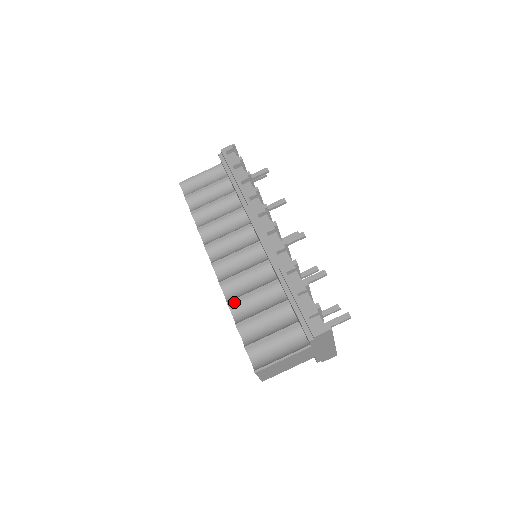
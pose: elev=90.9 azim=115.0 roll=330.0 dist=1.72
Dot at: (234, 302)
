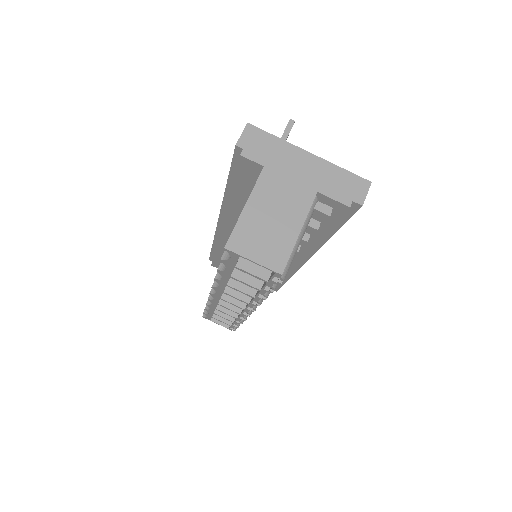
Dot at: occluded
